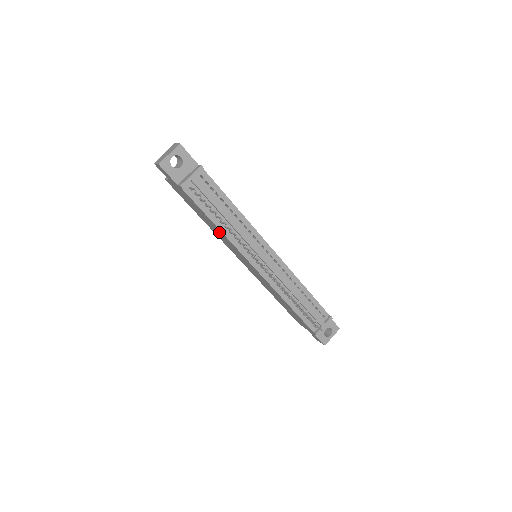
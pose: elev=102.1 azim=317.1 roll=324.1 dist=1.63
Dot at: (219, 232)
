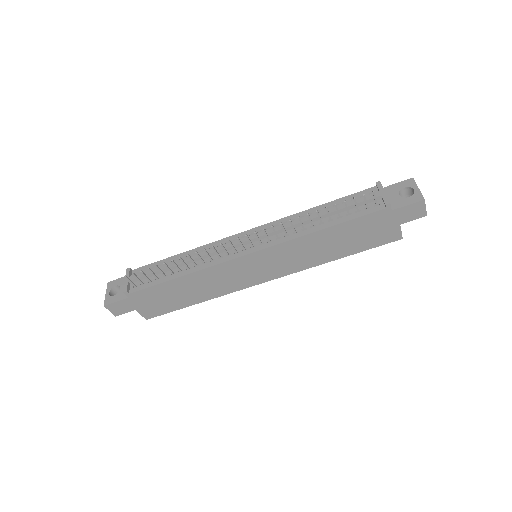
Dot at: (199, 281)
